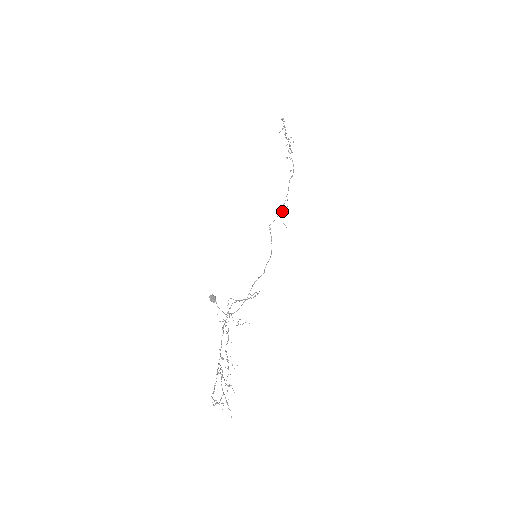
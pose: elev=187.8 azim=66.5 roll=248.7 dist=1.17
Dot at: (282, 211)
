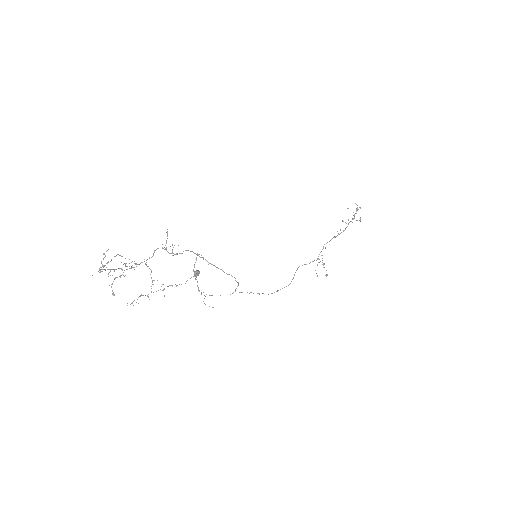
Dot at: (318, 259)
